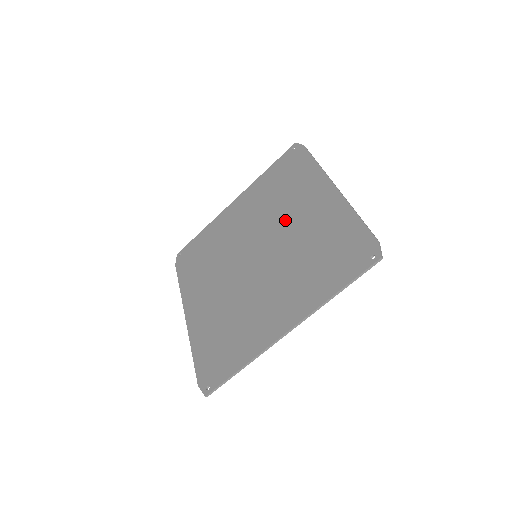
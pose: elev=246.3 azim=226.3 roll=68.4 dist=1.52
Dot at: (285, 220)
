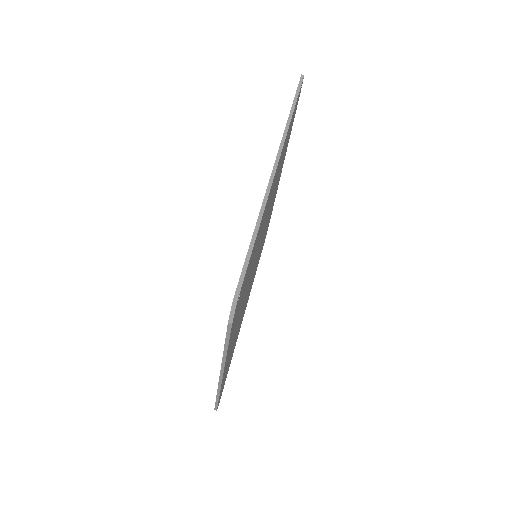
Dot at: occluded
